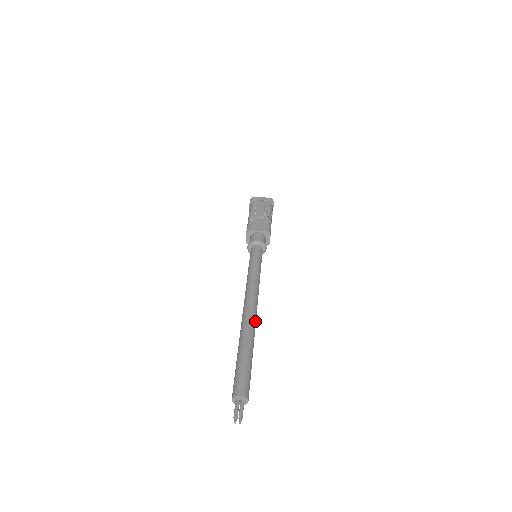
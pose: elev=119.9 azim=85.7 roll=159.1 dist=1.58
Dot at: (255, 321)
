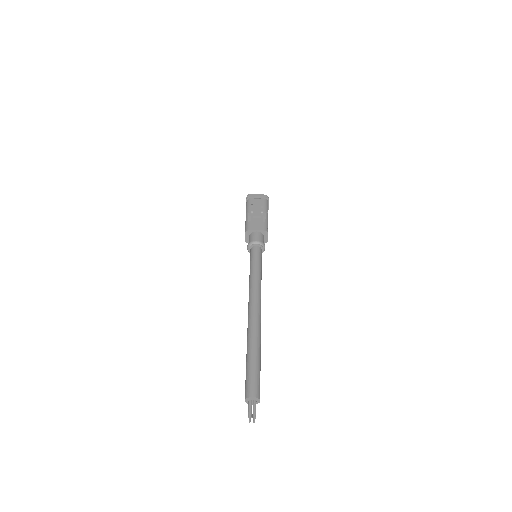
Dot at: (260, 323)
